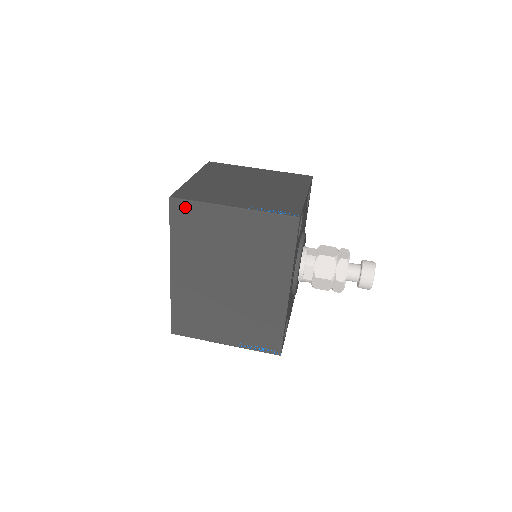
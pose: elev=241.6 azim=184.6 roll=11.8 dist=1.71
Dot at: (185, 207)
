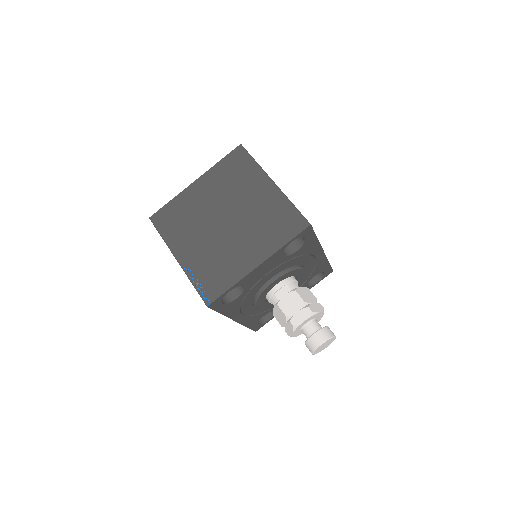
Dot at: occluded
